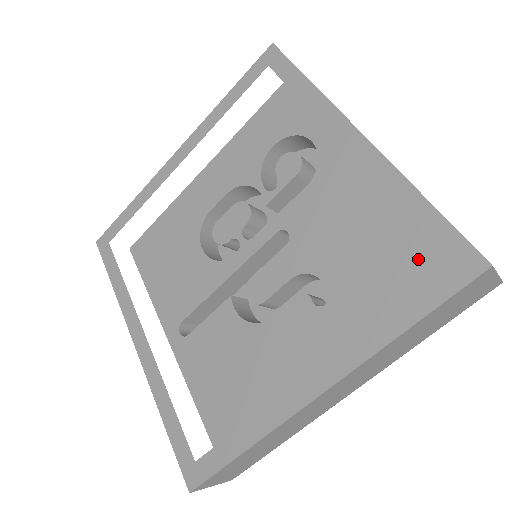
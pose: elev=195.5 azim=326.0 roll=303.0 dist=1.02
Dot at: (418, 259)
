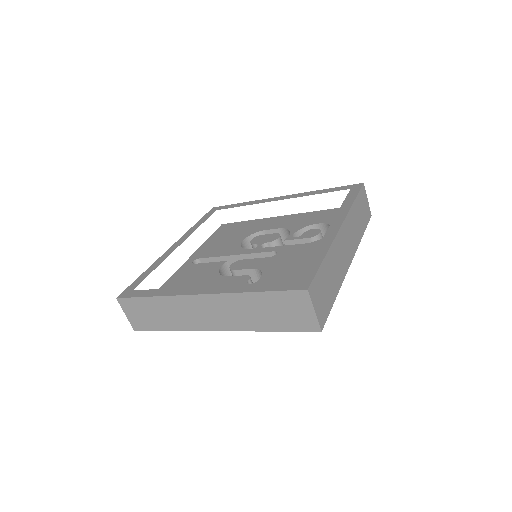
Dot at: occluded
